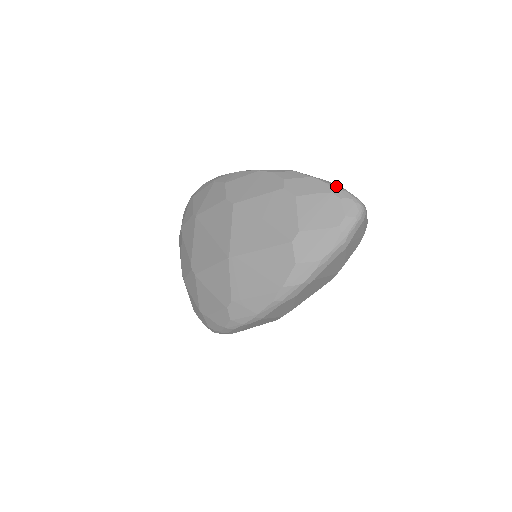
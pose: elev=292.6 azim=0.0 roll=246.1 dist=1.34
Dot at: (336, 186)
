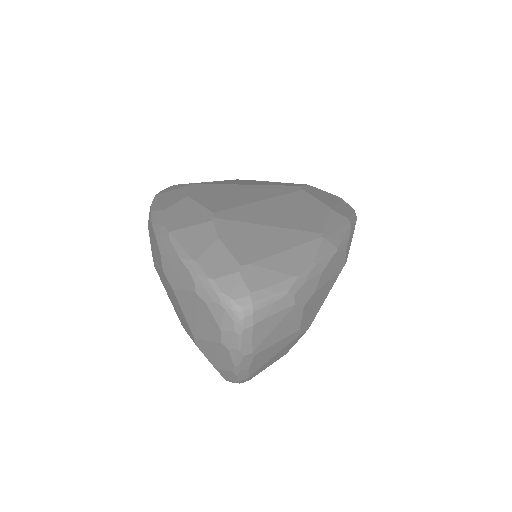
Dot at: (200, 278)
